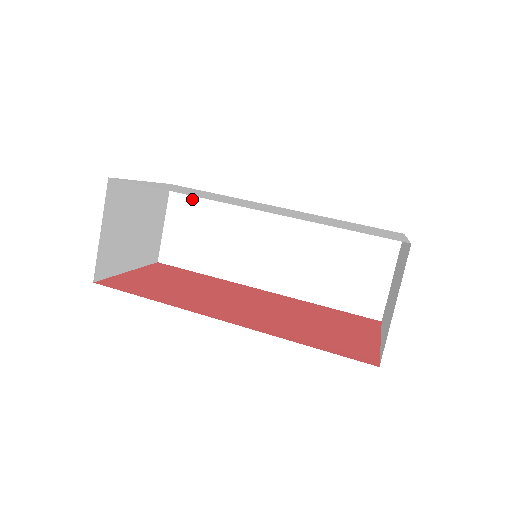
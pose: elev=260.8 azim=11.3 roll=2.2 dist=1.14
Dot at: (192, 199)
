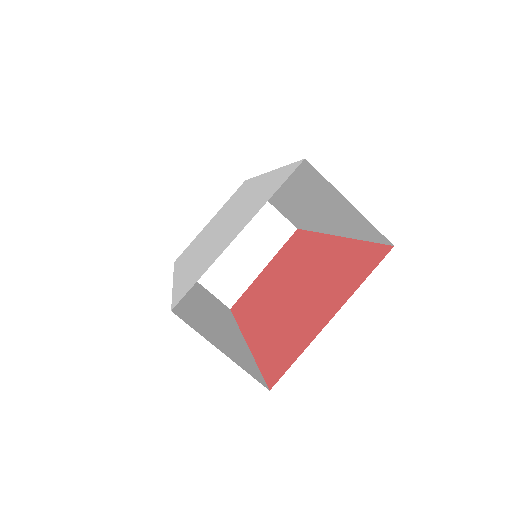
Dot at: occluded
